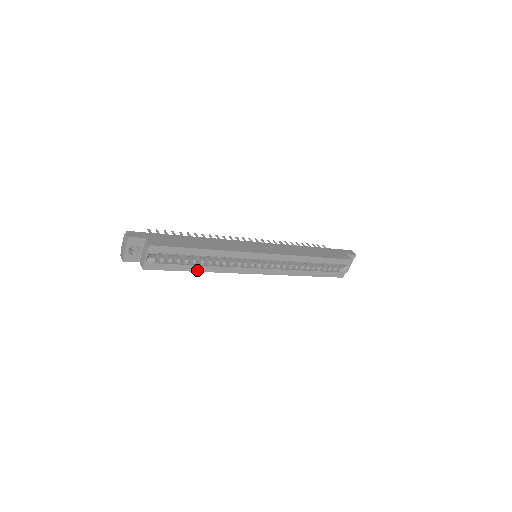
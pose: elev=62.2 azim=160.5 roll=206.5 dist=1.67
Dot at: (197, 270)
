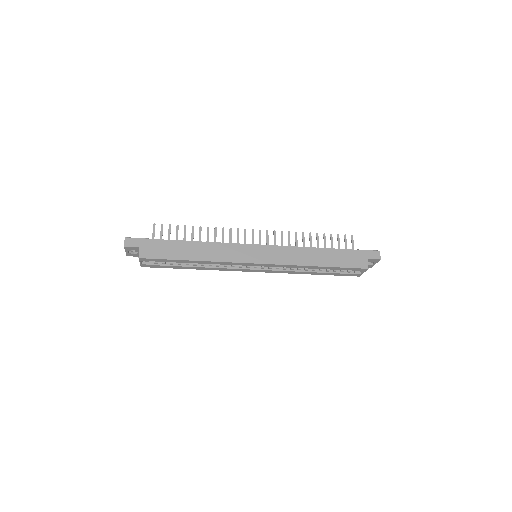
Dot at: (191, 268)
